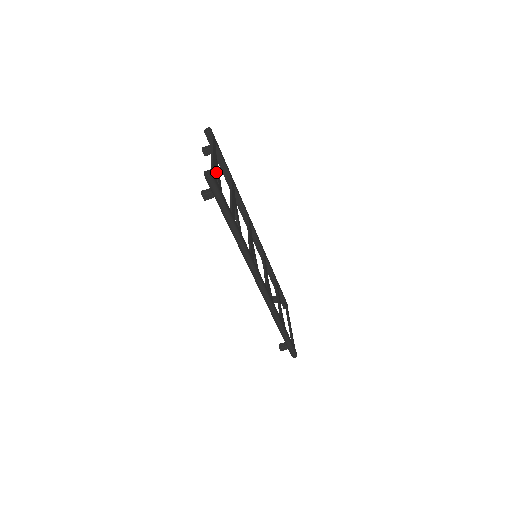
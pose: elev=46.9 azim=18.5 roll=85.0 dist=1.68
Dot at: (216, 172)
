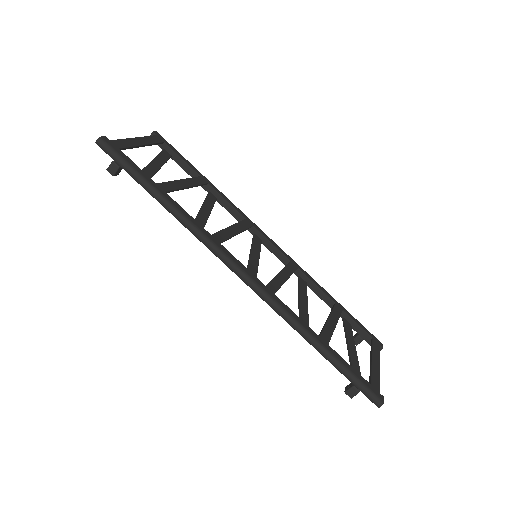
Dot at: (127, 146)
